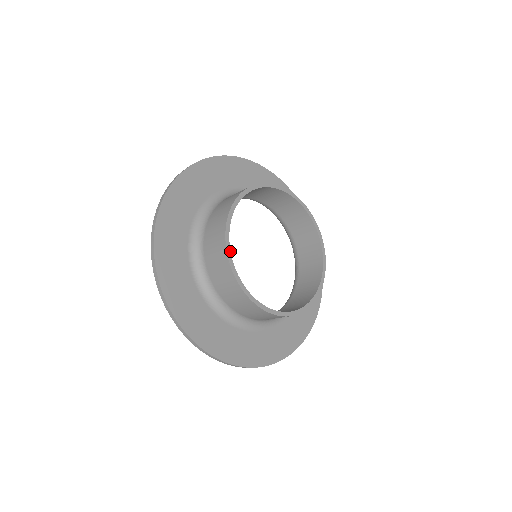
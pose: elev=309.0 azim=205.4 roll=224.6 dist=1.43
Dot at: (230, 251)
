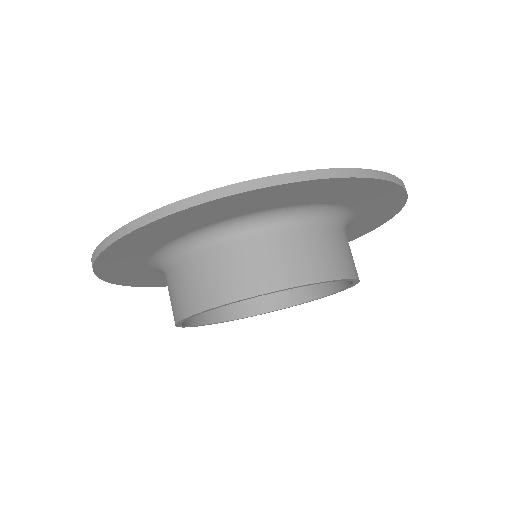
Dot at: occluded
